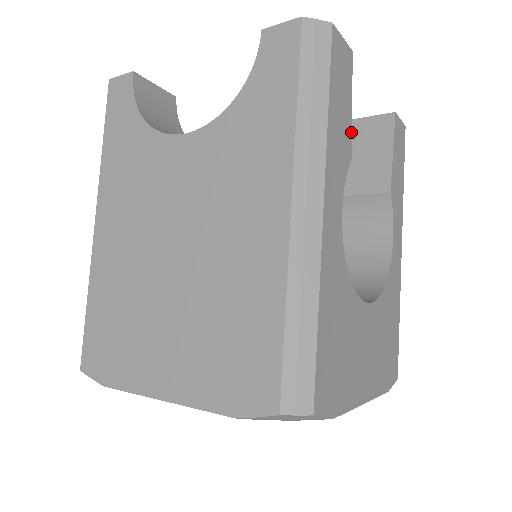
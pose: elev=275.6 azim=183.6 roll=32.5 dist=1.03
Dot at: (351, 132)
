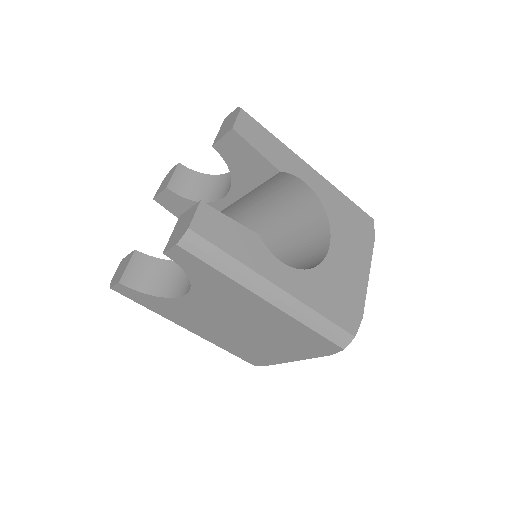
Dot at: (245, 228)
